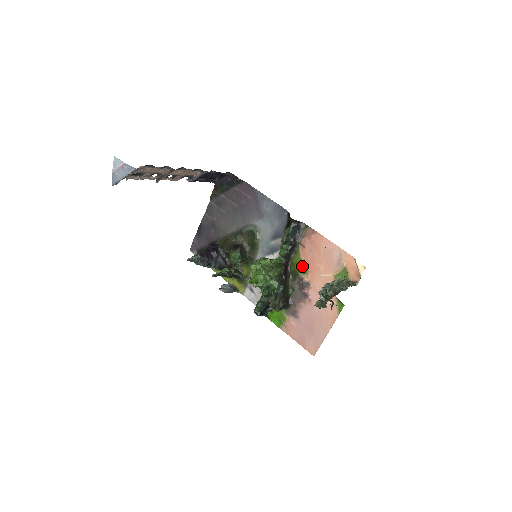
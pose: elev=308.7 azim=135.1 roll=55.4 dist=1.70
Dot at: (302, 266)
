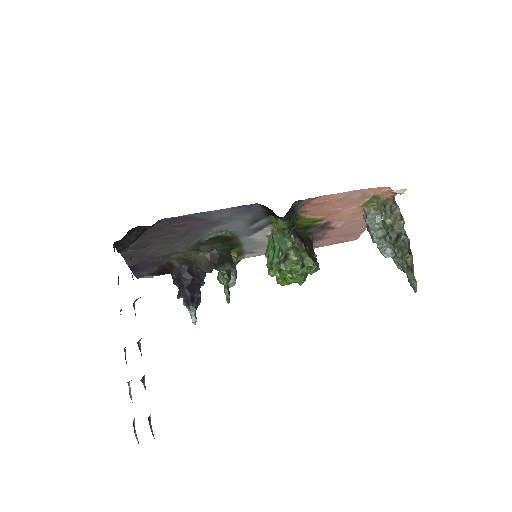
Dot at: (313, 221)
